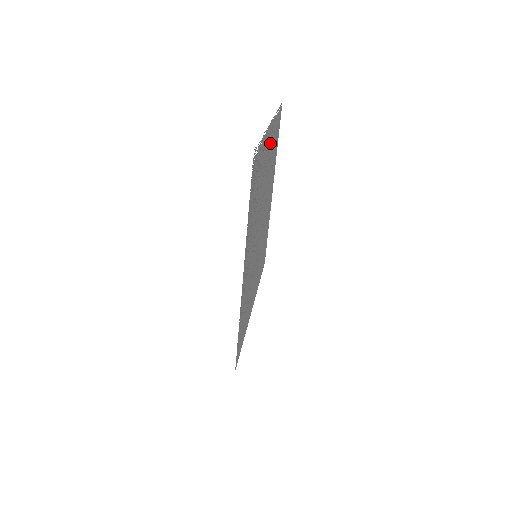
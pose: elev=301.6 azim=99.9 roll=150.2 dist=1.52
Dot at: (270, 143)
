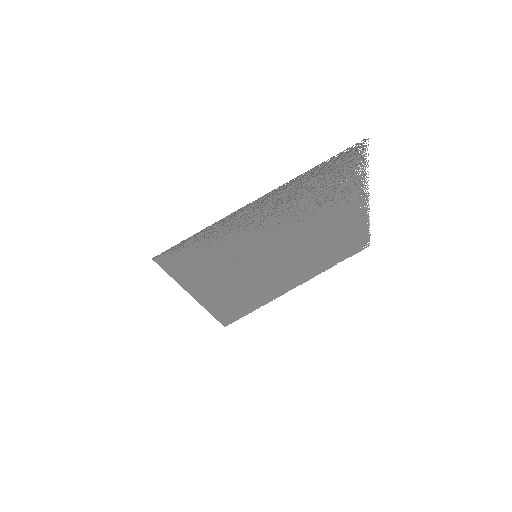
Dot at: (350, 219)
